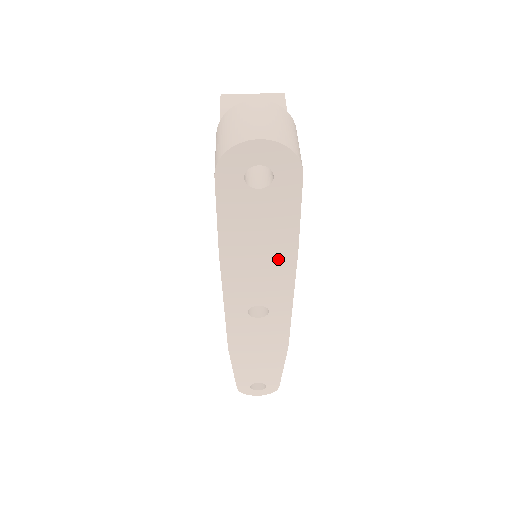
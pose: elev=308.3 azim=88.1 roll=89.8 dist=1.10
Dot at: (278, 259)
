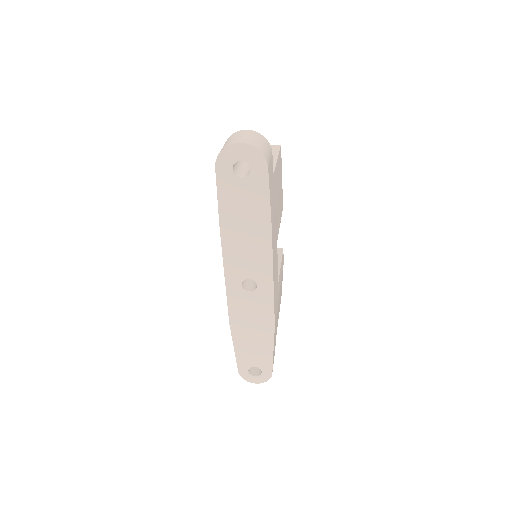
Dot at: (259, 236)
